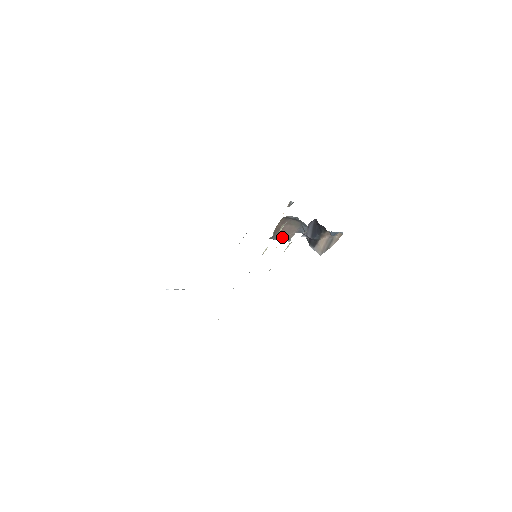
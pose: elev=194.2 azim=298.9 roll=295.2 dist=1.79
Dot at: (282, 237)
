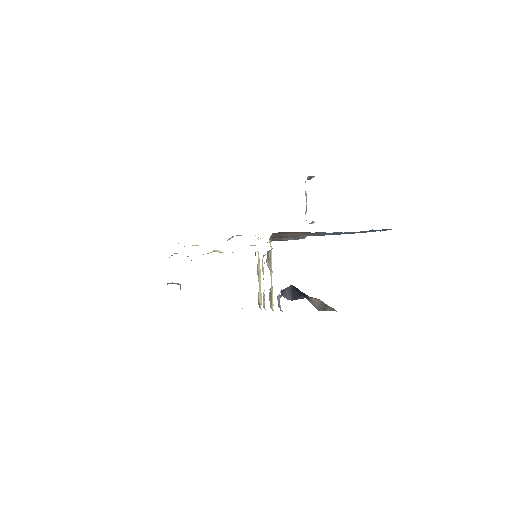
Dot at: (290, 237)
